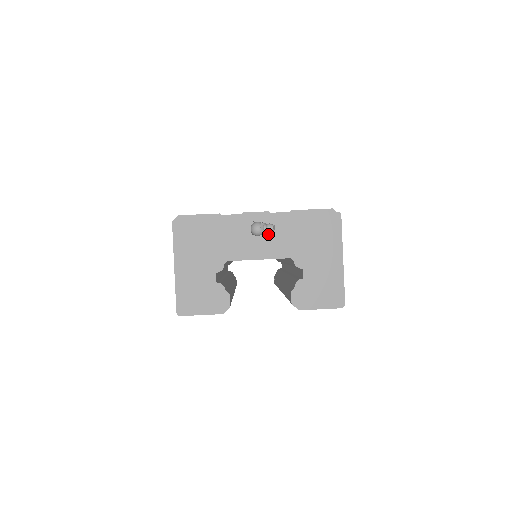
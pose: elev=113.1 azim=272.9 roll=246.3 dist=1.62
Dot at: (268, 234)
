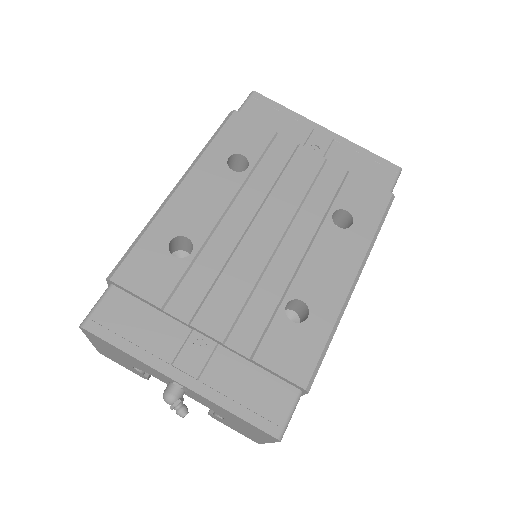
Dot at: (190, 393)
